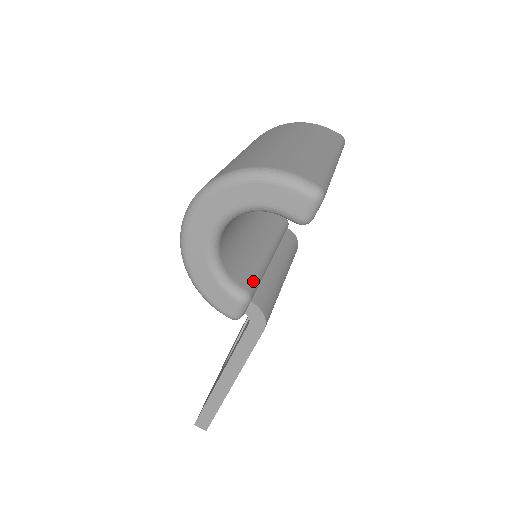
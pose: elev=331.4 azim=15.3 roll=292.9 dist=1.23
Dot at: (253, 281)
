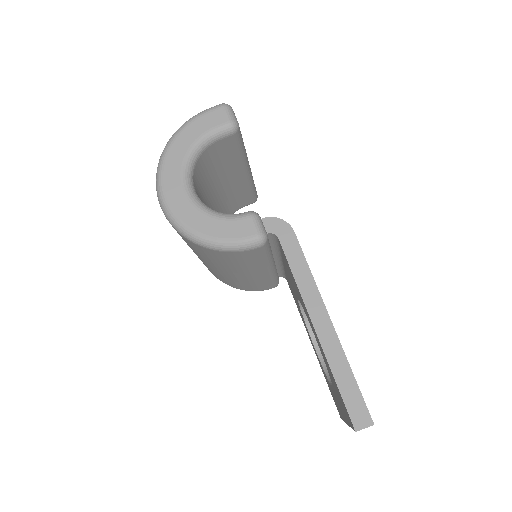
Dot at: occluded
